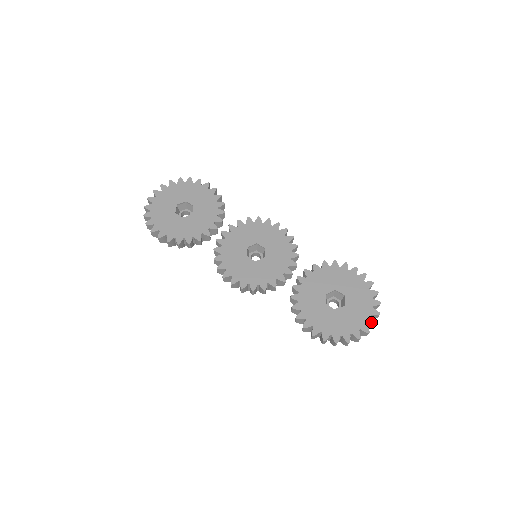
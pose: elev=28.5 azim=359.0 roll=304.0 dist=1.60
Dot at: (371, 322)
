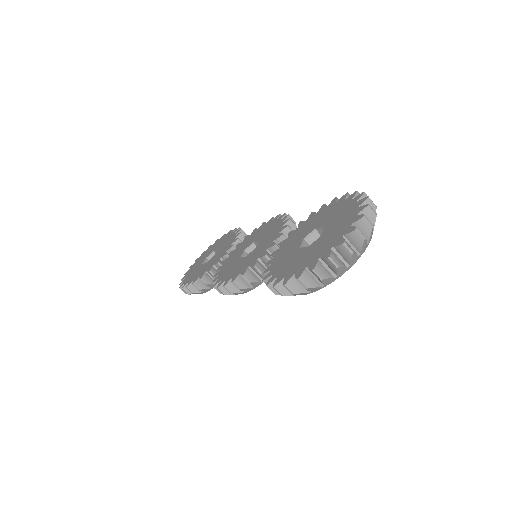
Dot at: (349, 231)
